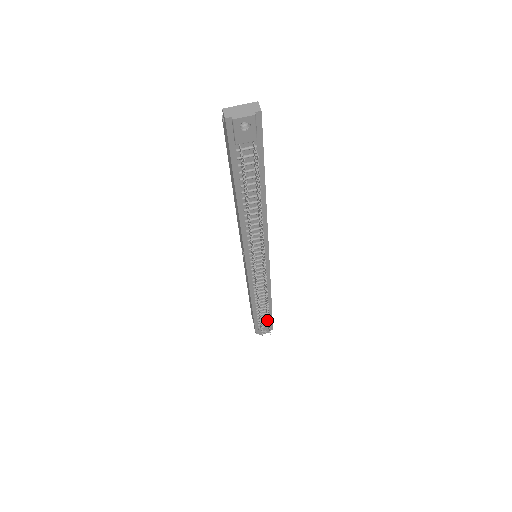
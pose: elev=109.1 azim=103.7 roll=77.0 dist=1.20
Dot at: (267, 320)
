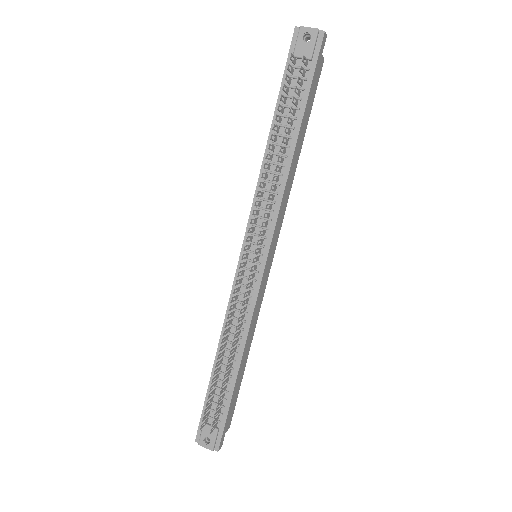
Dot at: (220, 405)
